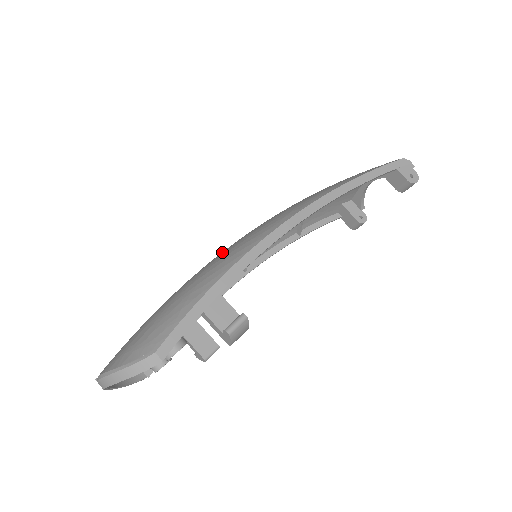
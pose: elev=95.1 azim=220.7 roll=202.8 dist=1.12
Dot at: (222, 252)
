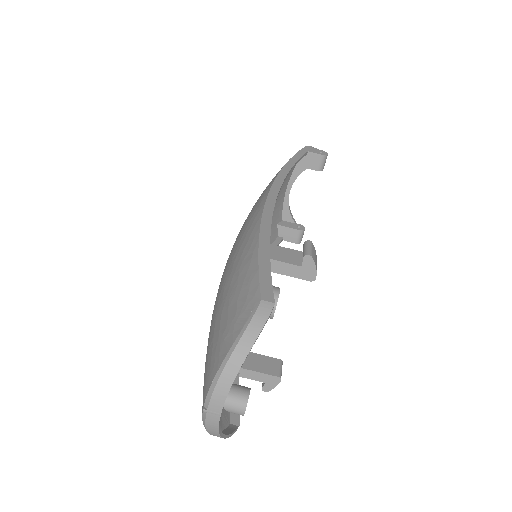
Dot at: (231, 251)
